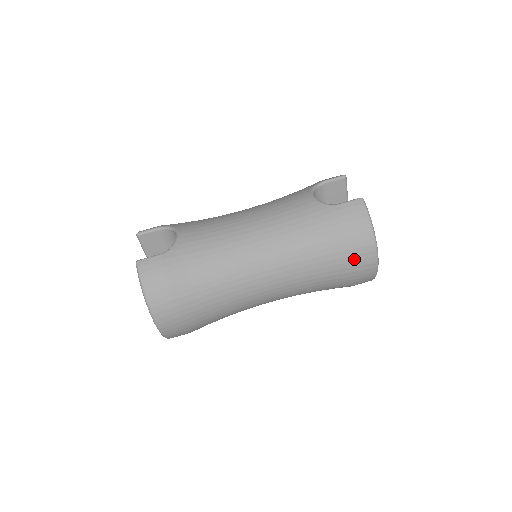
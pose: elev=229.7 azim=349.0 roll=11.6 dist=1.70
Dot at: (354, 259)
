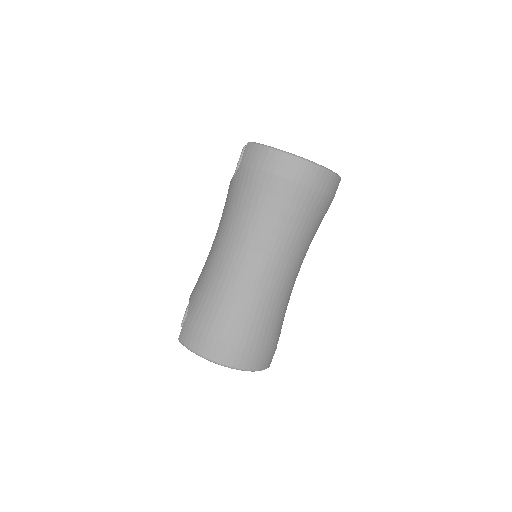
Dot at: (283, 178)
